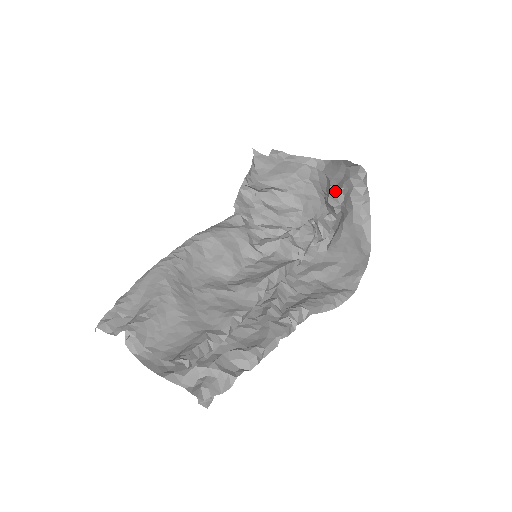
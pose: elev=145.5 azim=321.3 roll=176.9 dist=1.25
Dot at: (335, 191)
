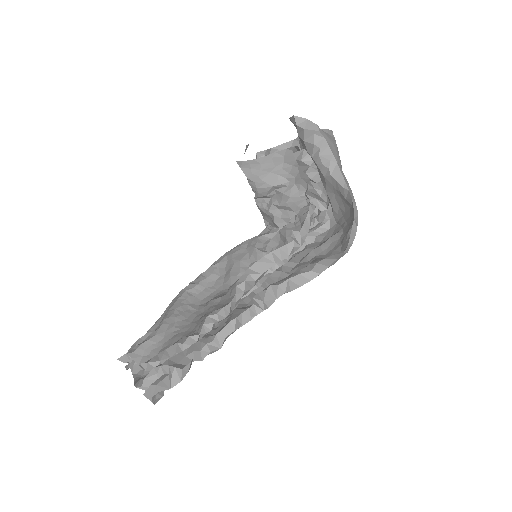
Dot at: (299, 156)
